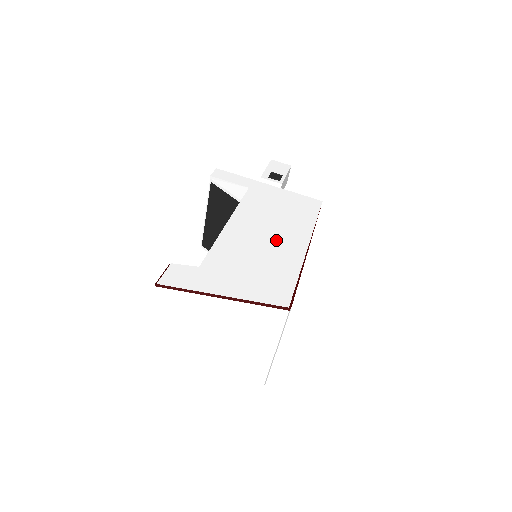
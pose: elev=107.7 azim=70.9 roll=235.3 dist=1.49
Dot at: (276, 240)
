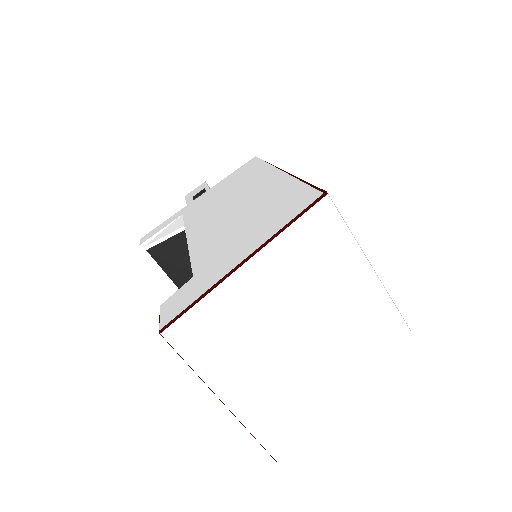
Dot at: (246, 197)
